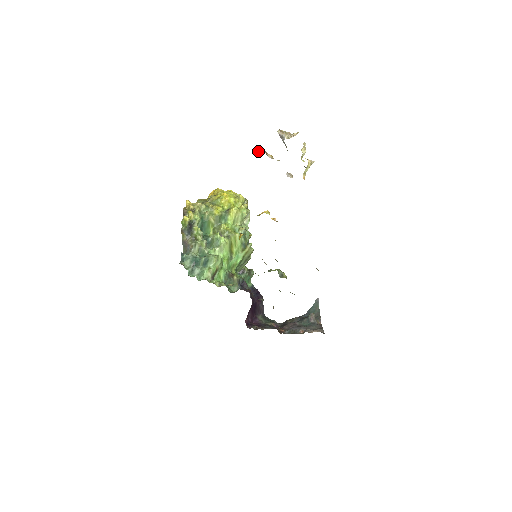
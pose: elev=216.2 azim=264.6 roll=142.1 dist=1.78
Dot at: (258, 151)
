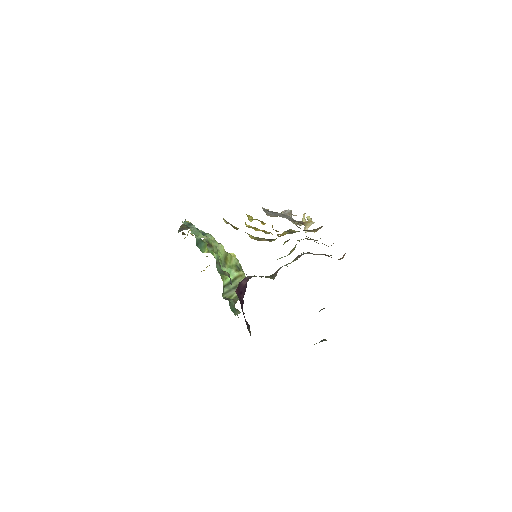
Dot at: (265, 212)
